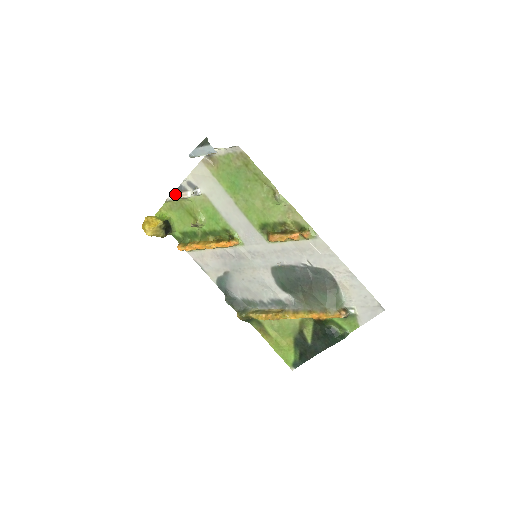
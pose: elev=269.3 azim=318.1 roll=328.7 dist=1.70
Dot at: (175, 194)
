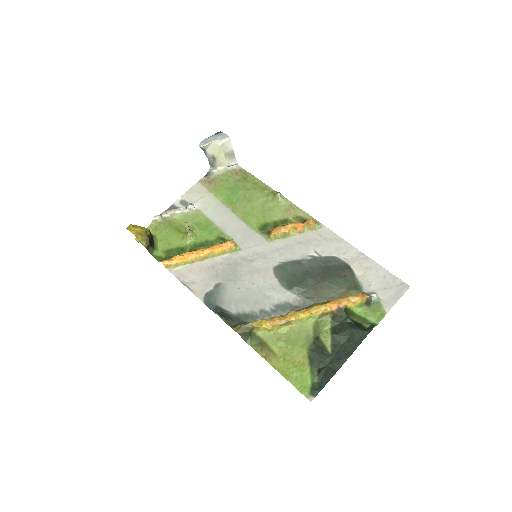
Dot at: (165, 211)
